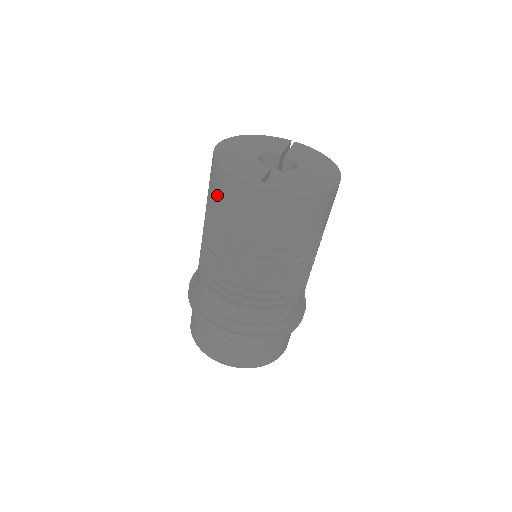
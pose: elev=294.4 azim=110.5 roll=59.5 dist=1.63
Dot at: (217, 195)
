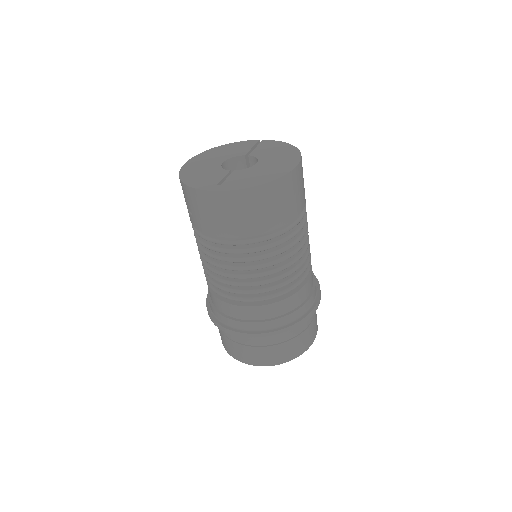
Dot at: (189, 208)
